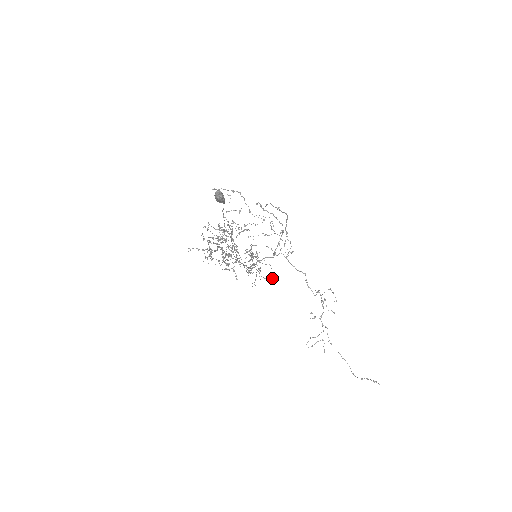
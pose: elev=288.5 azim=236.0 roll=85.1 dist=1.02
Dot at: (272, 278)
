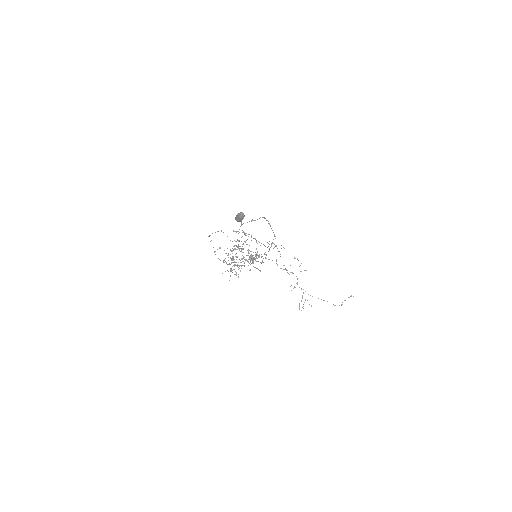
Dot at: occluded
